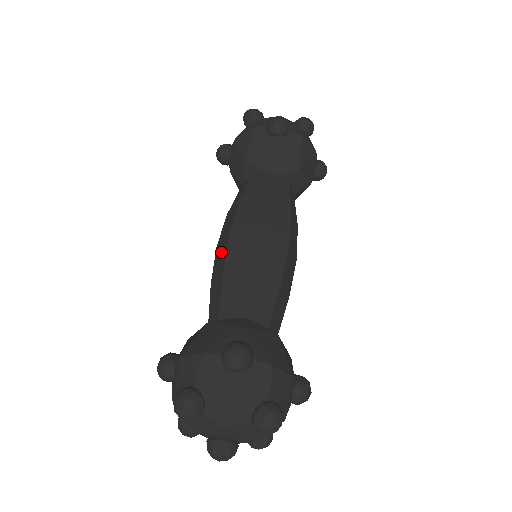
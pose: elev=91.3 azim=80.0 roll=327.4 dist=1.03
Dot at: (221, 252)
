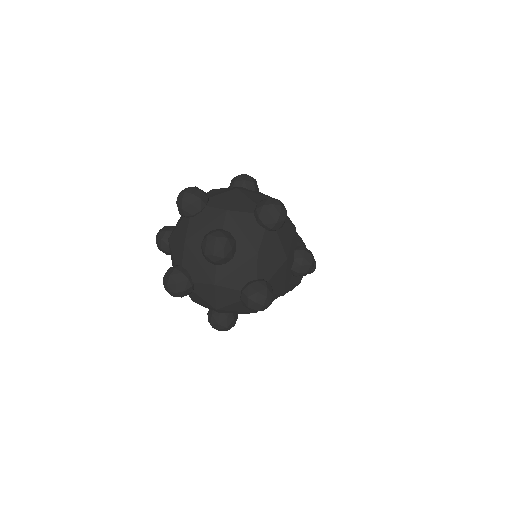
Dot at: occluded
